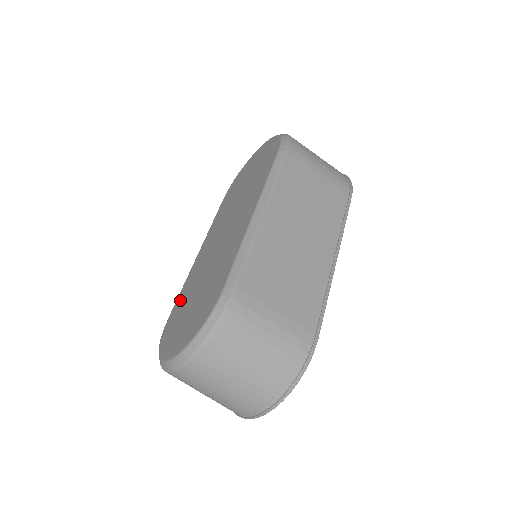
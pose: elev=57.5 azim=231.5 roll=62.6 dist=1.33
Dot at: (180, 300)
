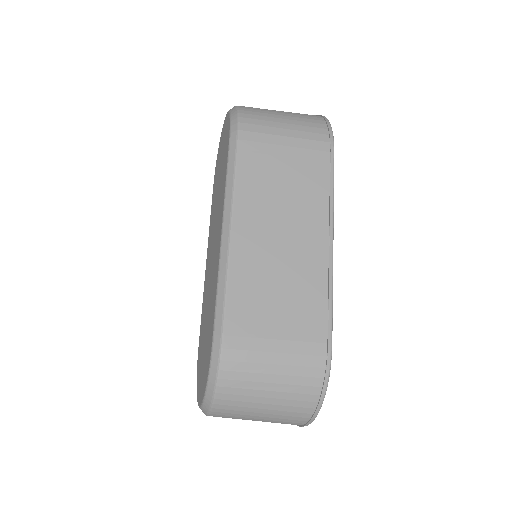
Dot at: (201, 326)
